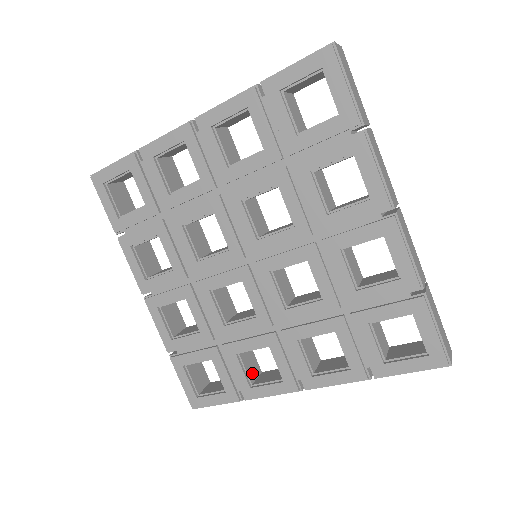
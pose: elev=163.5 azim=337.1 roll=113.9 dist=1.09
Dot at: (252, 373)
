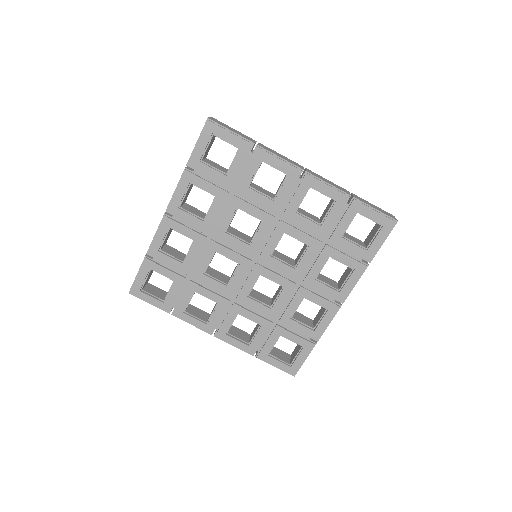
Dot at: occluded
